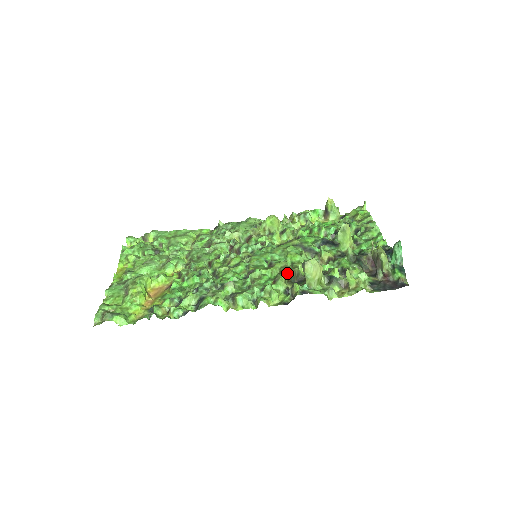
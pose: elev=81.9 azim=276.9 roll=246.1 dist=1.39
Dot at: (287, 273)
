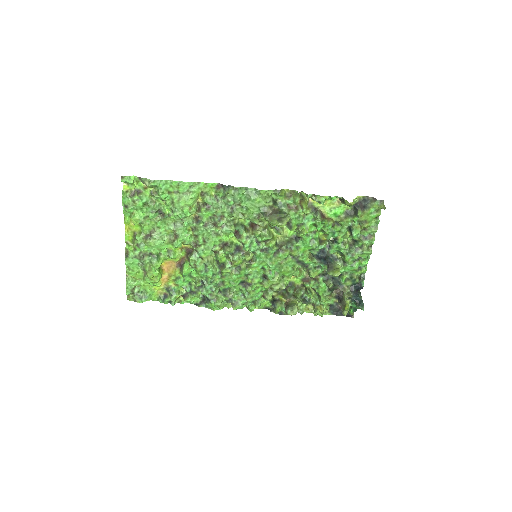
Dot at: (275, 291)
